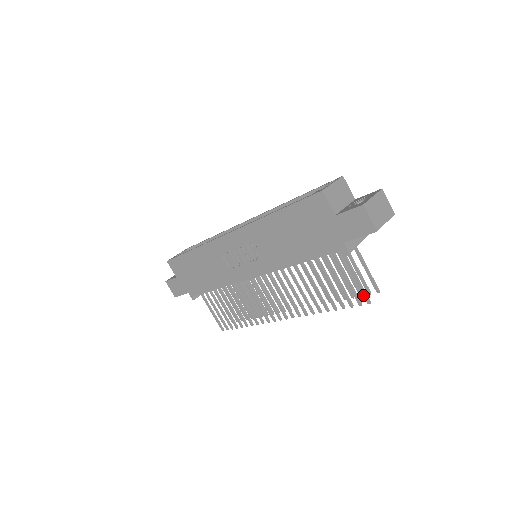
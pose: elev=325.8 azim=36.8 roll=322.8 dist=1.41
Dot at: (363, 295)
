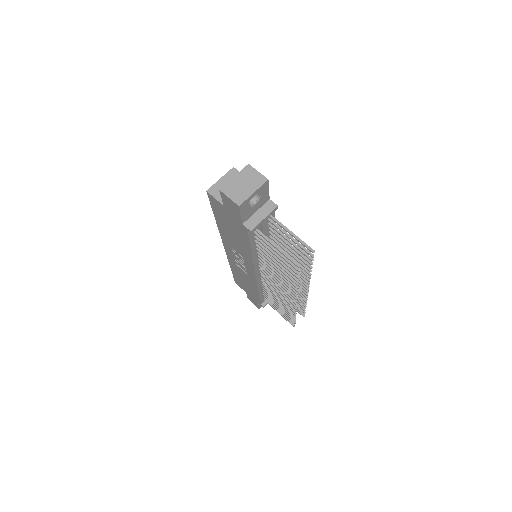
Dot at: (291, 261)
